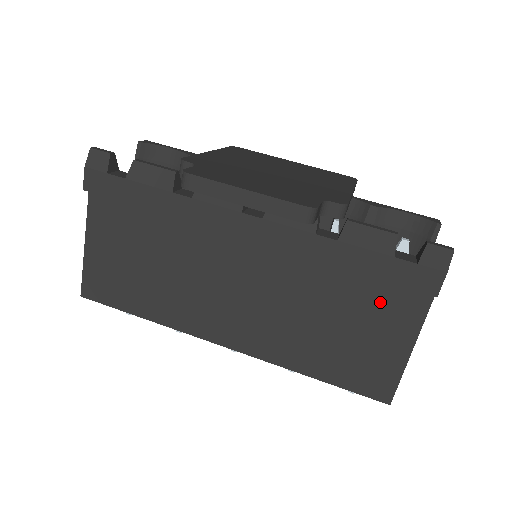
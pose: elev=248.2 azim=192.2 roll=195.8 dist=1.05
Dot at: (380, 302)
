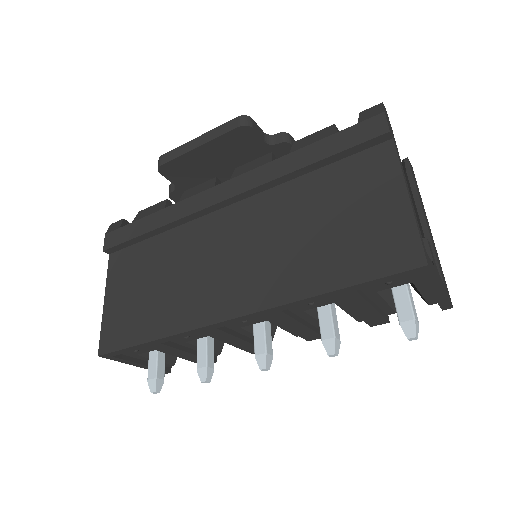
Dot at: (352, 178)
